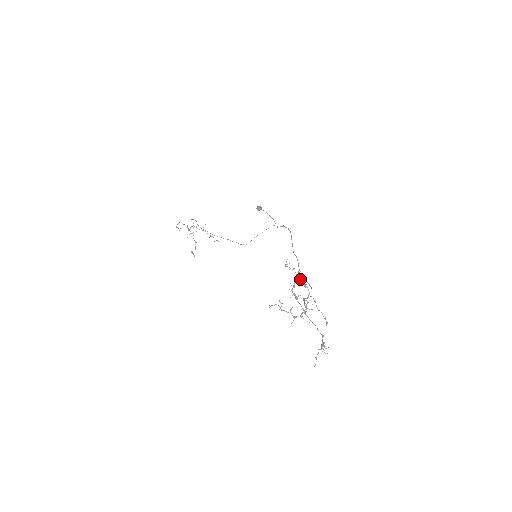
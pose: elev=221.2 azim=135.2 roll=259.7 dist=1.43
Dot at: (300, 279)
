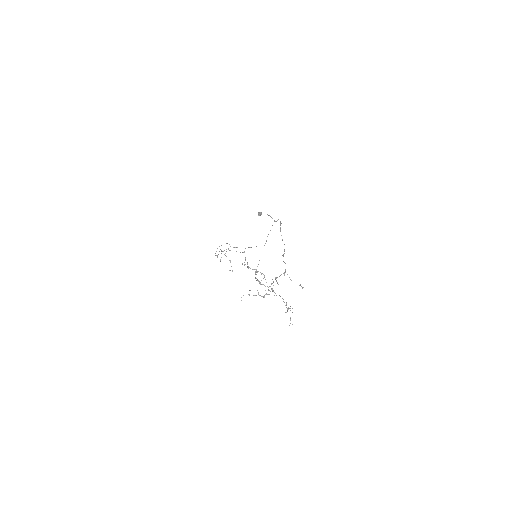
Dot at: (252, 269)
